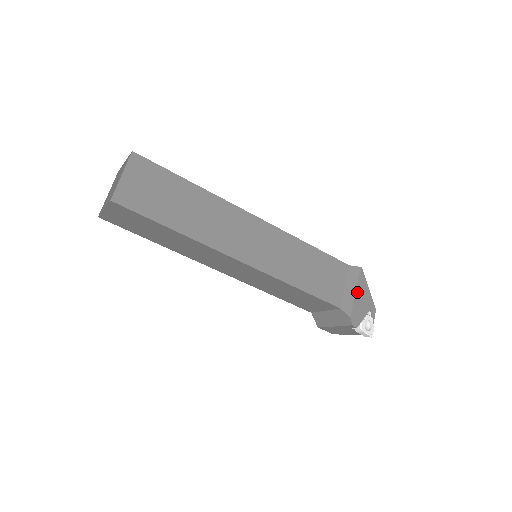
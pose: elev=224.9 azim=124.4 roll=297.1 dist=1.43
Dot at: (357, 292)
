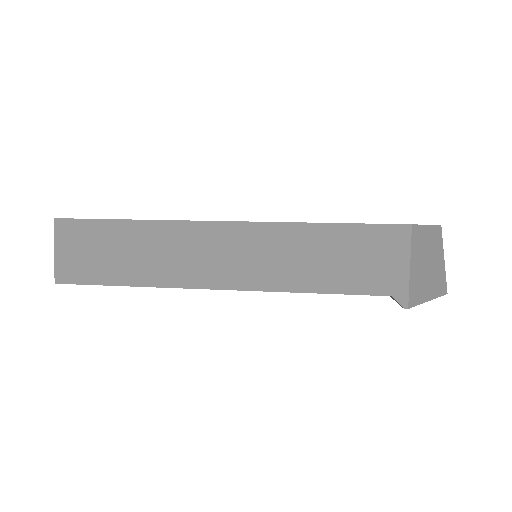
Dot at: occluded
